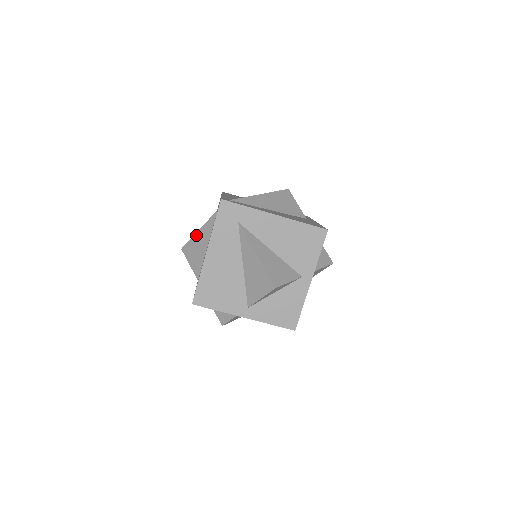
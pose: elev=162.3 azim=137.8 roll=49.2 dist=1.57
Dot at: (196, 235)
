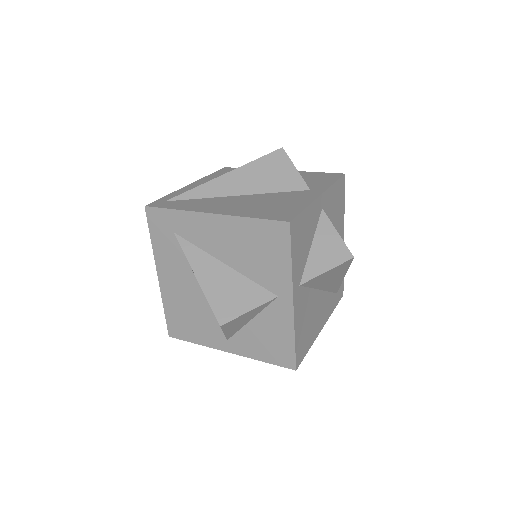
Dot at: occluded
